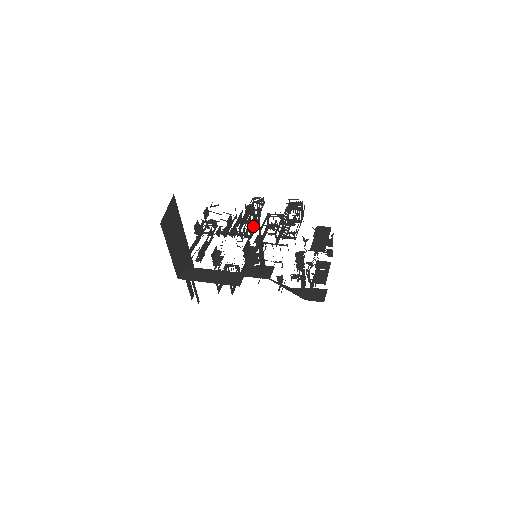
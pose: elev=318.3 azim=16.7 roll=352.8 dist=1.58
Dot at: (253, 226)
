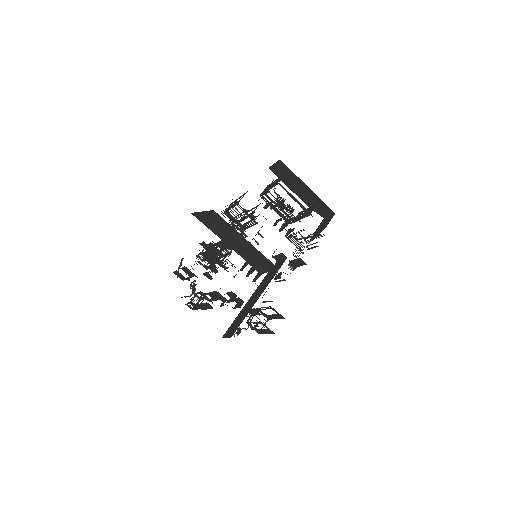
Dot at: (225, 244)
